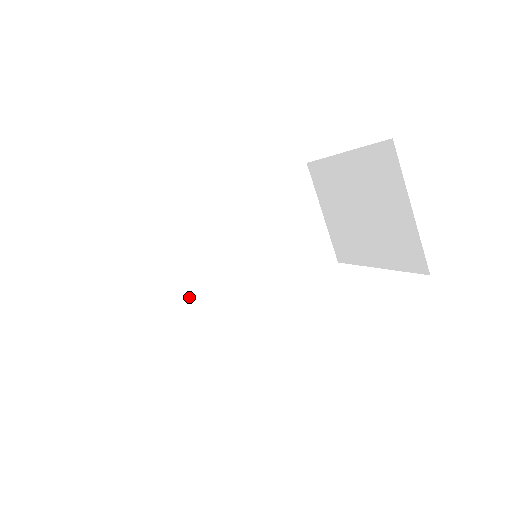
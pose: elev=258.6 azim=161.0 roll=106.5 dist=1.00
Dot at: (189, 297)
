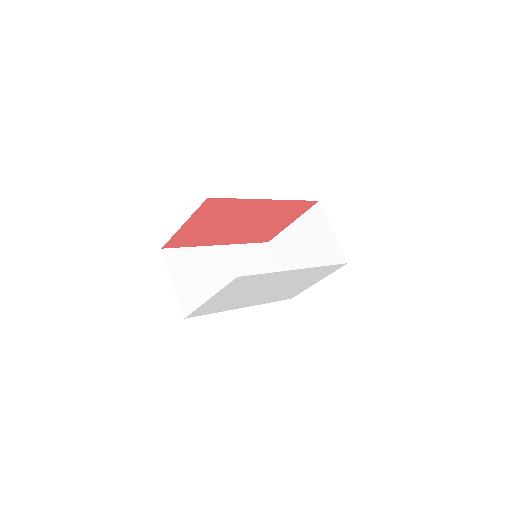
Dot at: (209, 294)
